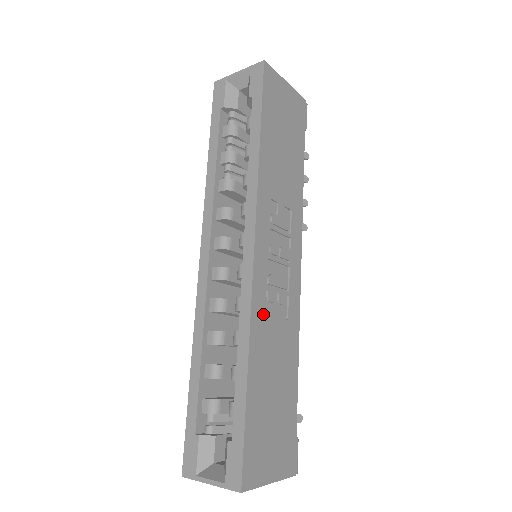
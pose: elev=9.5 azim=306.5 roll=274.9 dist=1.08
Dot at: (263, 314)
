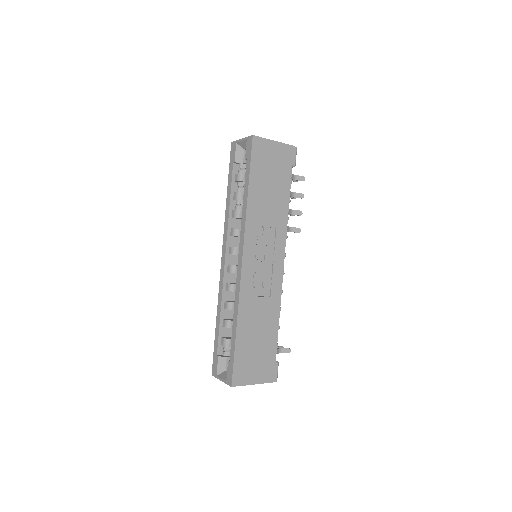
Dot at: (249, 296)
